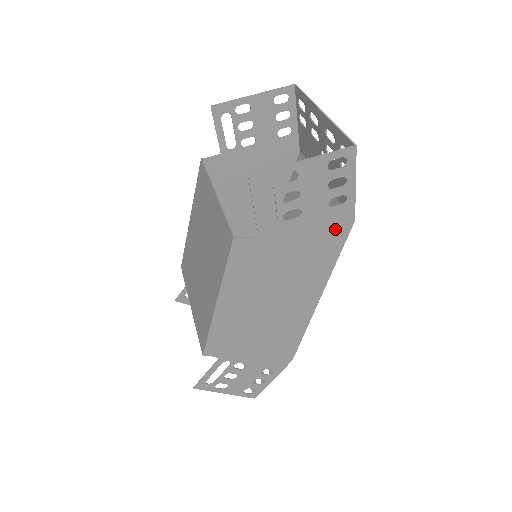
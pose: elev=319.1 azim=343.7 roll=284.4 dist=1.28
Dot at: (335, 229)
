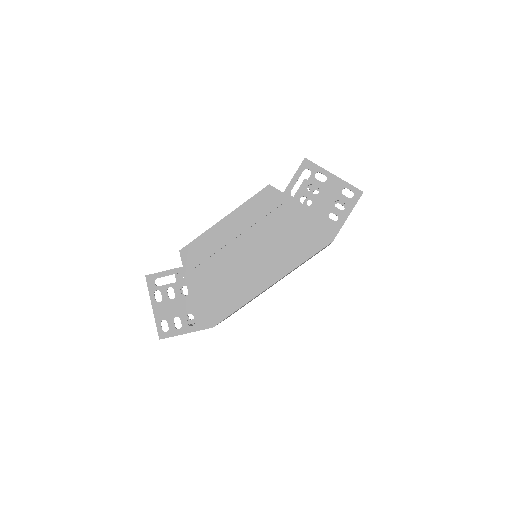
Dot at: (319, 236)
